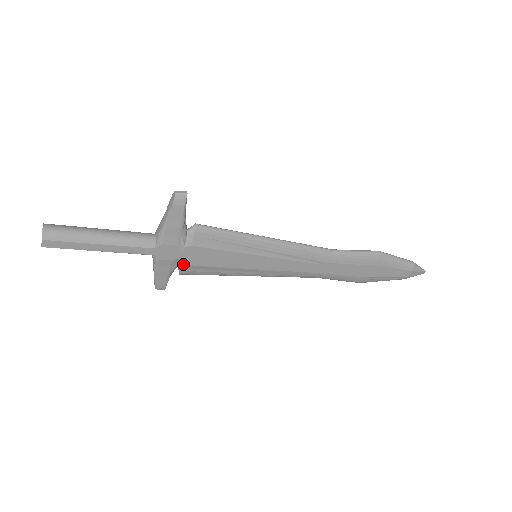
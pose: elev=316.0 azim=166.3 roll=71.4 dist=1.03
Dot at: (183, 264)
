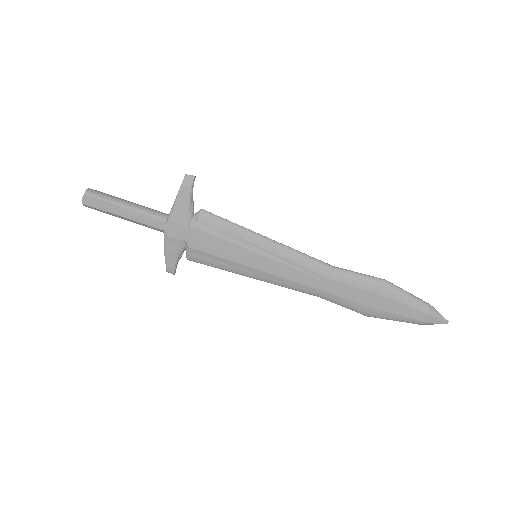
Dot at: (188, 246)
